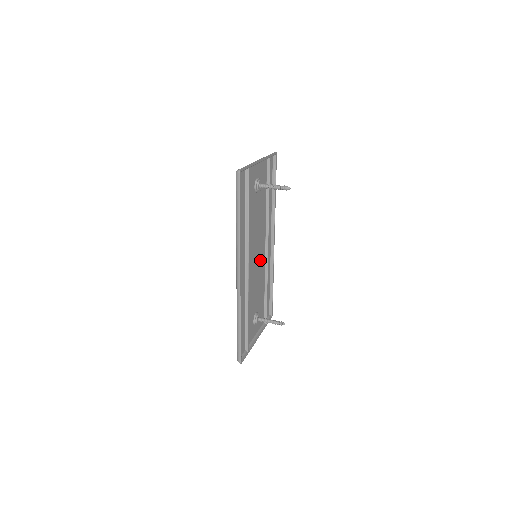
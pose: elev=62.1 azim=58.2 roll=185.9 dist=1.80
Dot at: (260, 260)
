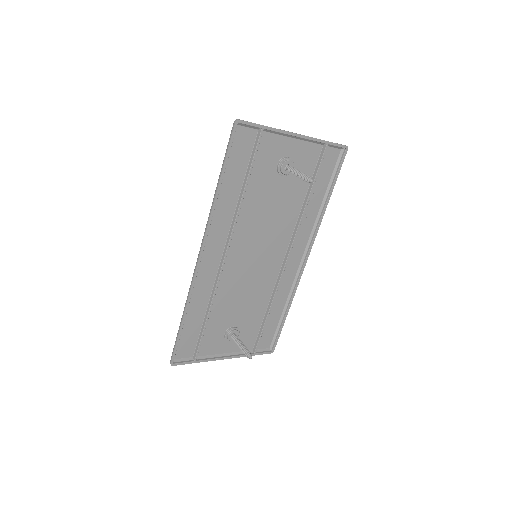
Dot at: (266, 267)
